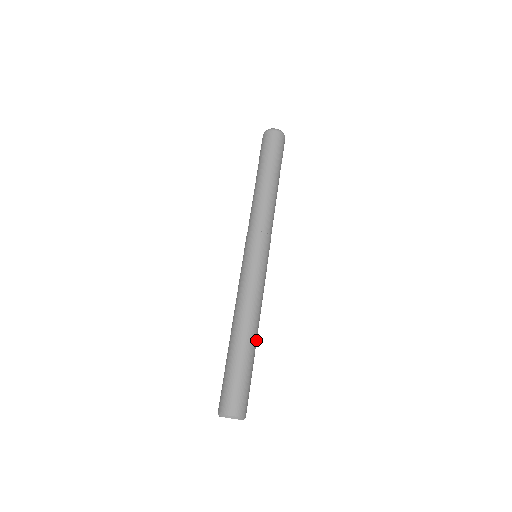
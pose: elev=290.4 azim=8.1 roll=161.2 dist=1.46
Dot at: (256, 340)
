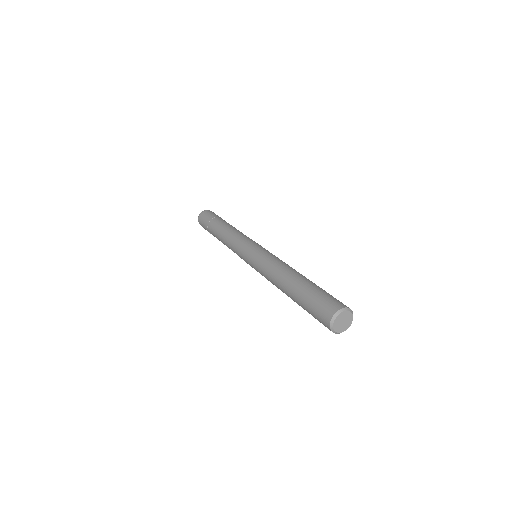
Dot at: occluded
